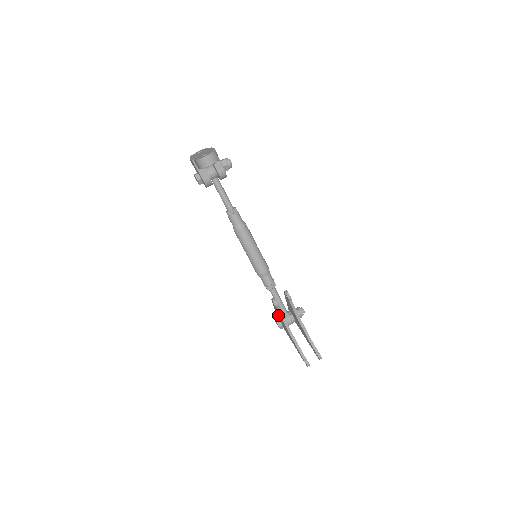
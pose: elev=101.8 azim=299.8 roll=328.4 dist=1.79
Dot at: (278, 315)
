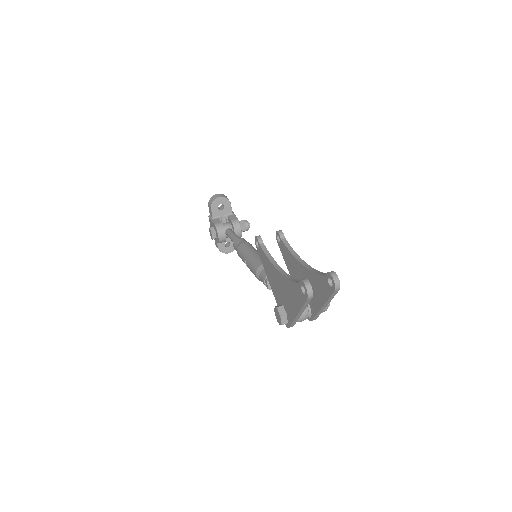
Dot at: (271, 281)
